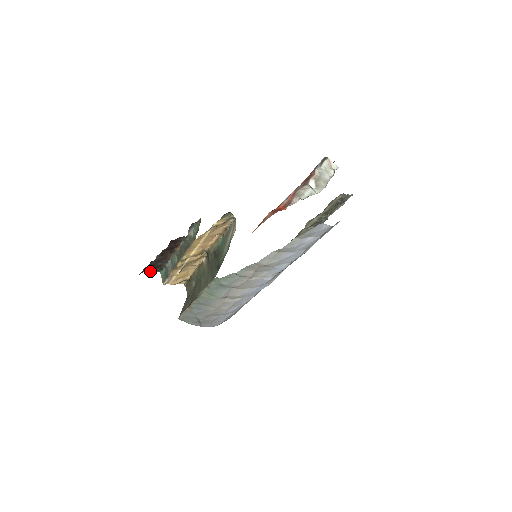
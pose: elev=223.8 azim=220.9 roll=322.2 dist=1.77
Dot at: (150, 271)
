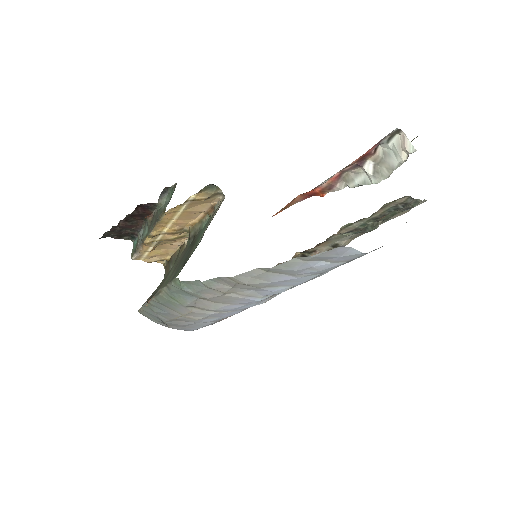
Dot at: (117, 237)
